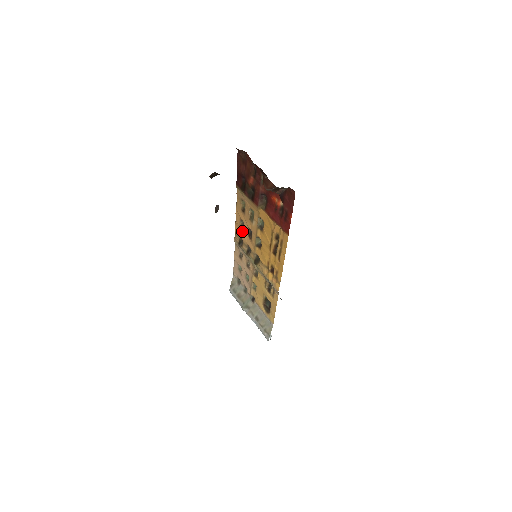
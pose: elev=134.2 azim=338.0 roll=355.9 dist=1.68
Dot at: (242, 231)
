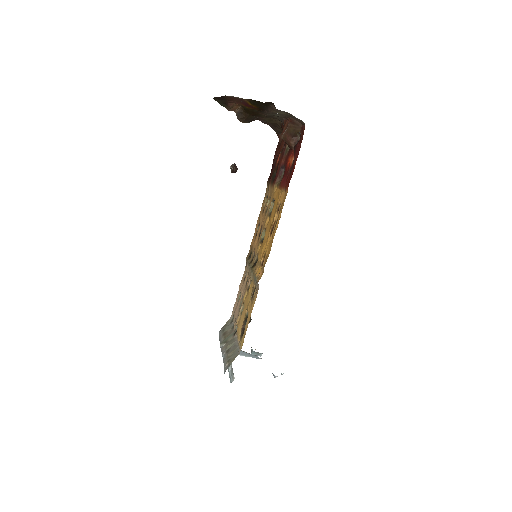
Dot at: (256, 237)
